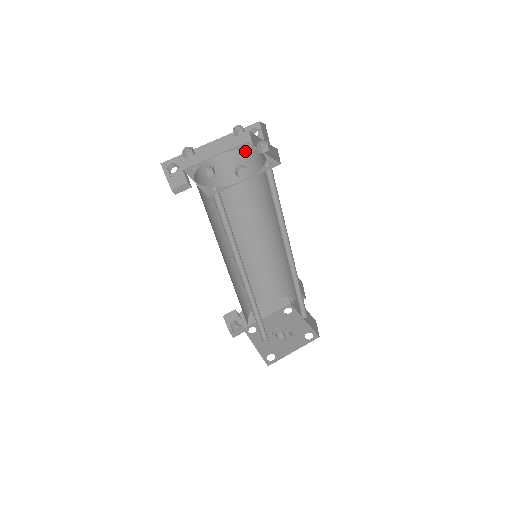
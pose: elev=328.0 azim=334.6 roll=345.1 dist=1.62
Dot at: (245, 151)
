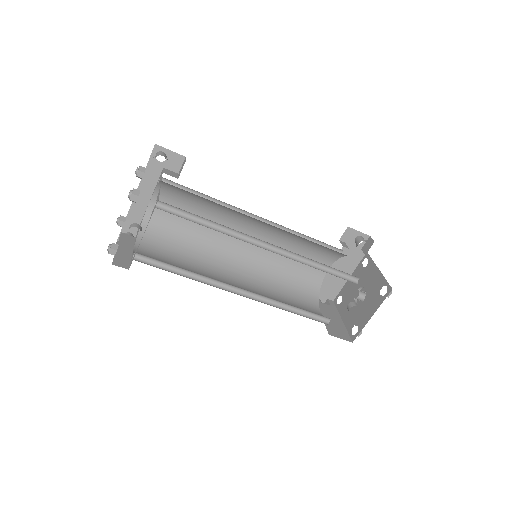
Dot at: (161, 183)
